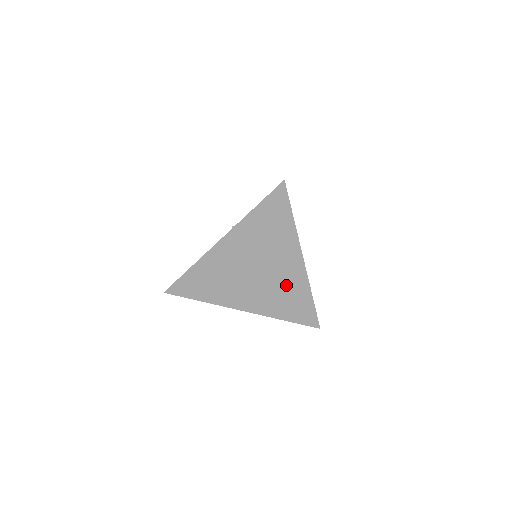
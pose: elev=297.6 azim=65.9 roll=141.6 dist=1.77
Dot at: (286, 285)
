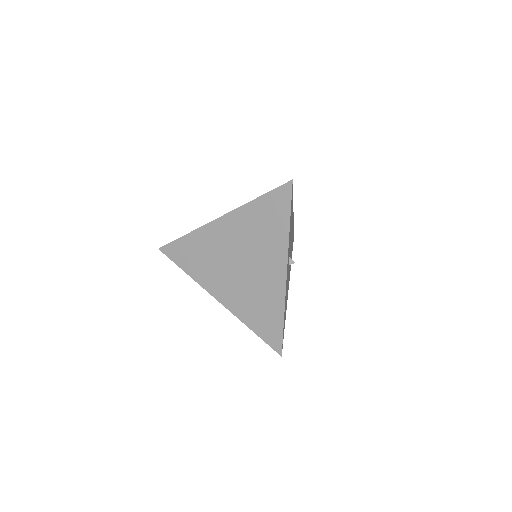
Dot at: (263, 292)
